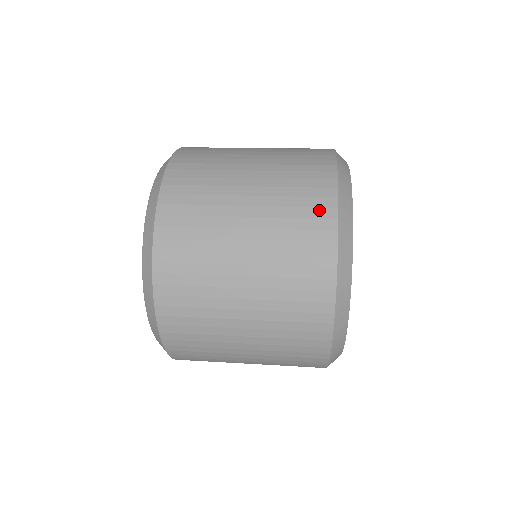
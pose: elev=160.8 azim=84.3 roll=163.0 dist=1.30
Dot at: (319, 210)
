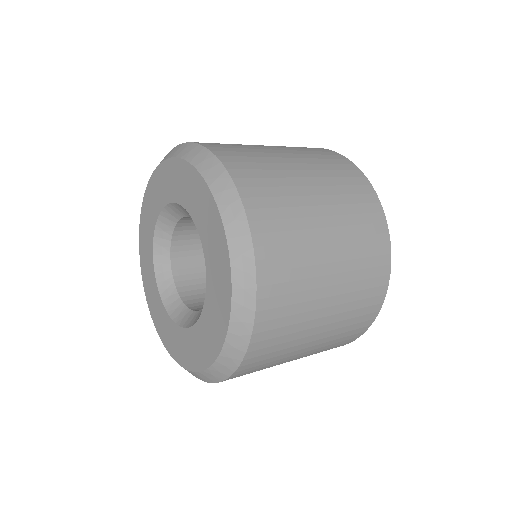
Dot at: occluded
